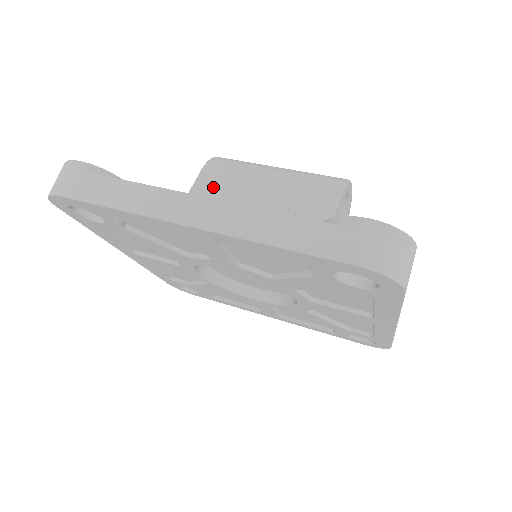
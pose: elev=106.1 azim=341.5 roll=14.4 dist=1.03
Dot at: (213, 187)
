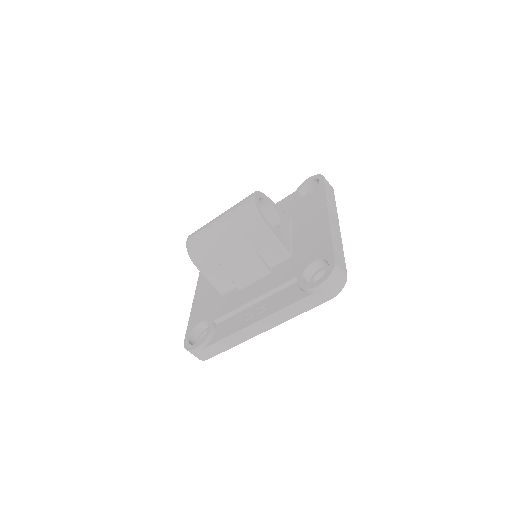
Dot at: (213, 270)
